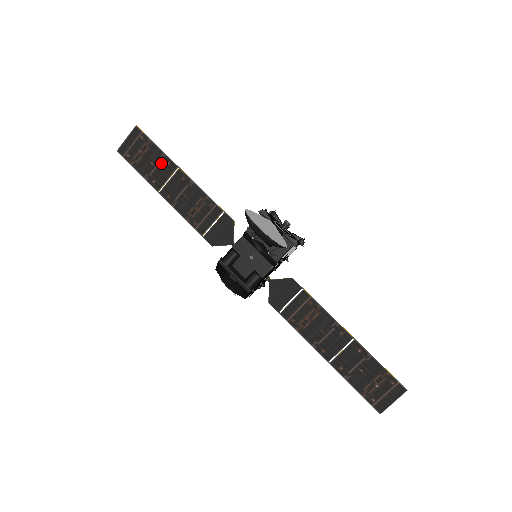
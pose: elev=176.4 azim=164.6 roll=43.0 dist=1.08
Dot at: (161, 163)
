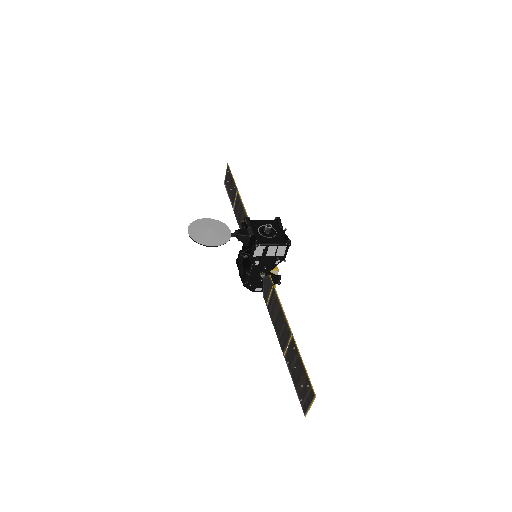
Dot at: (233, 188)
